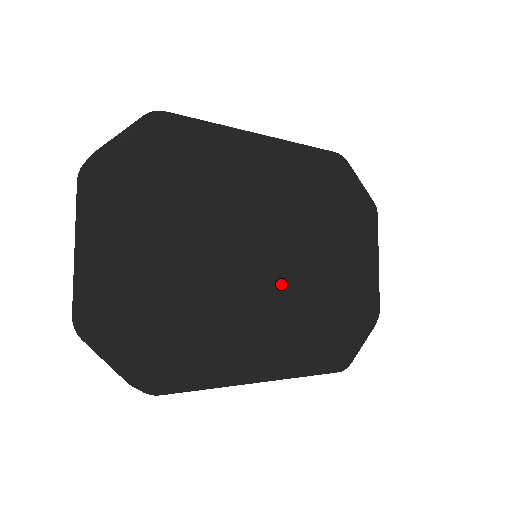
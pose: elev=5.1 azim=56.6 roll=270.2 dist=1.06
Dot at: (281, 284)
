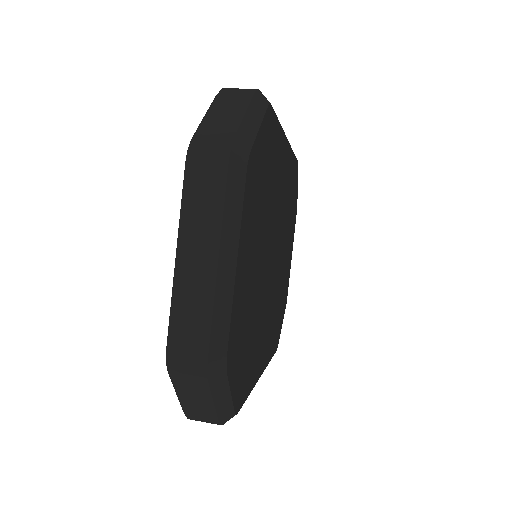
Dot at: (274, 286)
